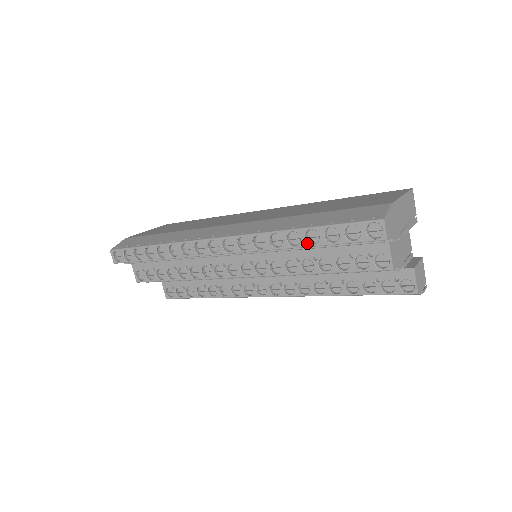
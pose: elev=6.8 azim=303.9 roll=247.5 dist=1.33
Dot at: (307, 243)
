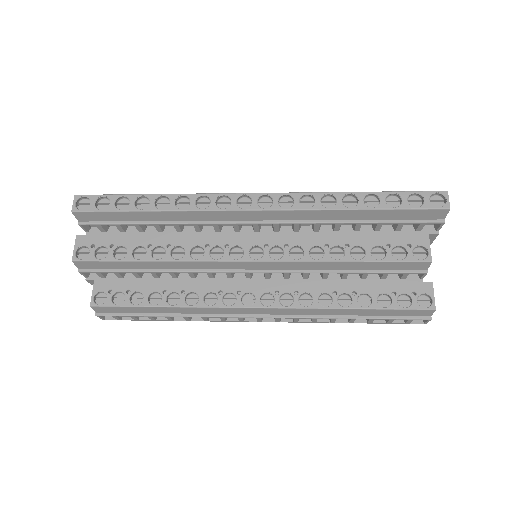
Dot at: (365, 205)
